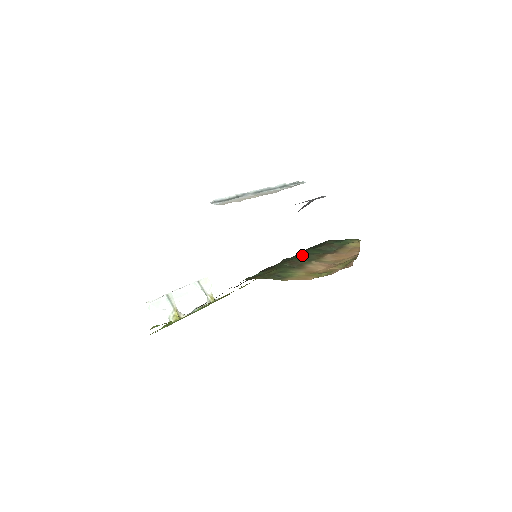
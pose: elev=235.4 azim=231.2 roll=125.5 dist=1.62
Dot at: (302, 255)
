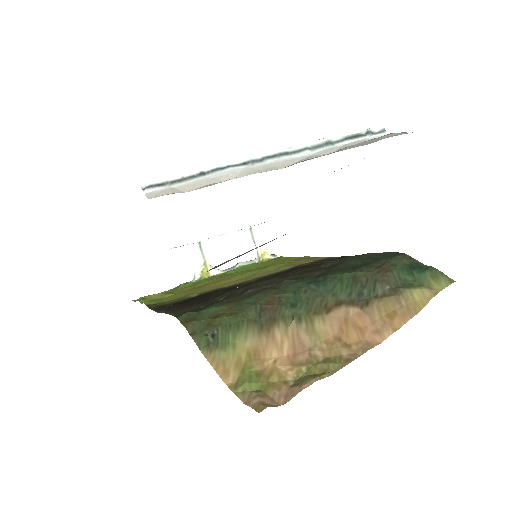
Dot at: (309, 287)
